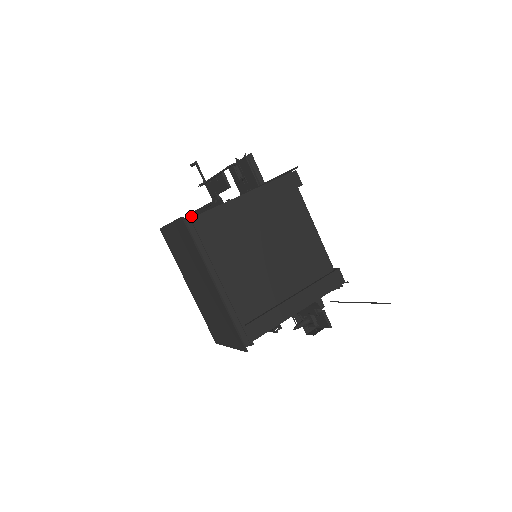
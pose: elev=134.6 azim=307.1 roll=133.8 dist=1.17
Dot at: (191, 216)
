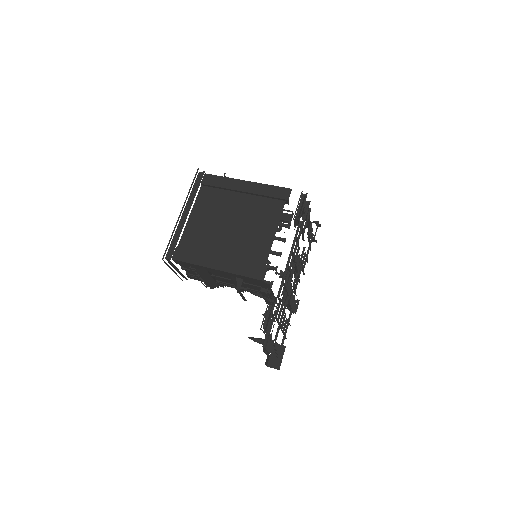
Dot at: (204, 172)
